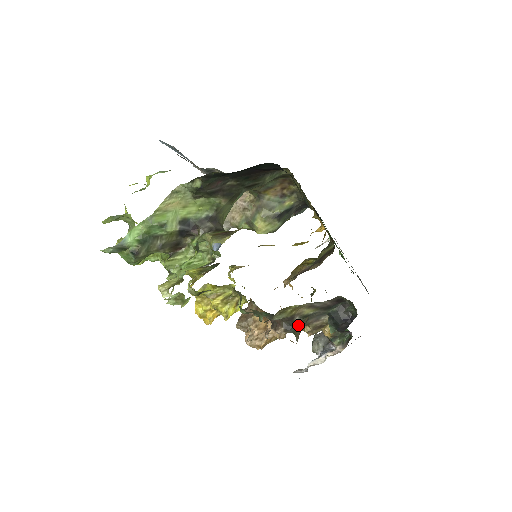
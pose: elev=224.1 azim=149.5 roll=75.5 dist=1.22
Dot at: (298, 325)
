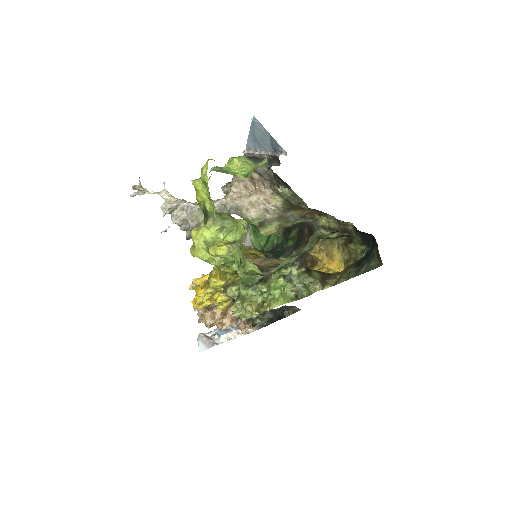
Dot at: occluded
